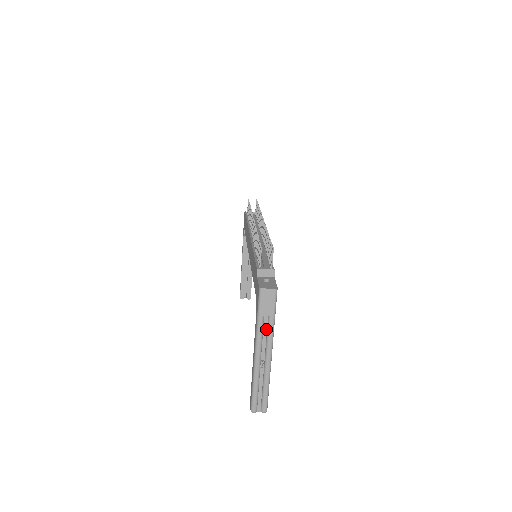
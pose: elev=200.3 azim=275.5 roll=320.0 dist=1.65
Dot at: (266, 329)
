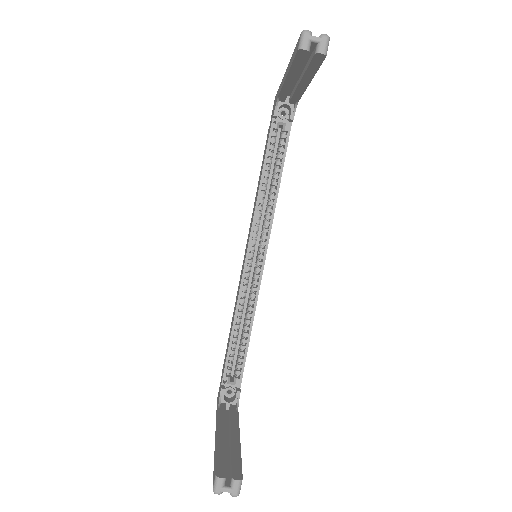
Dot at: occluded
